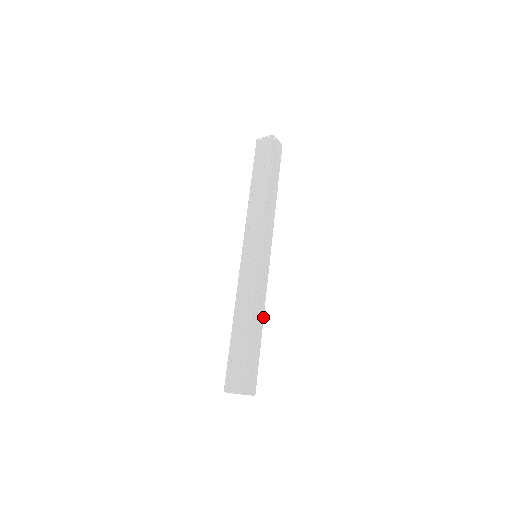
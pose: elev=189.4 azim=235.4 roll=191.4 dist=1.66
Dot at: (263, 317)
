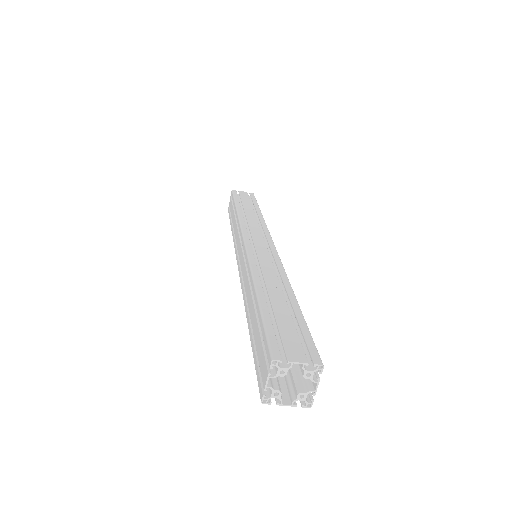
Dot at: occluded
